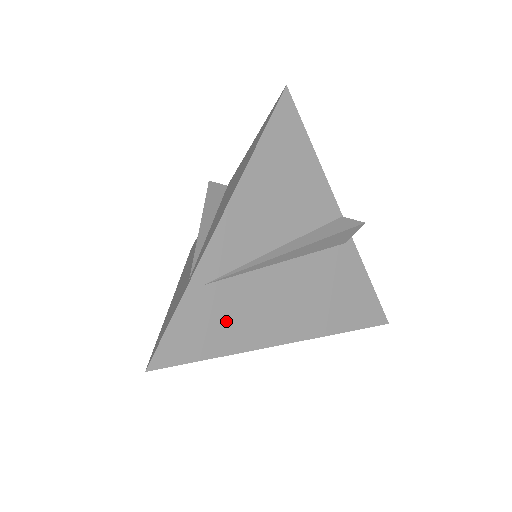
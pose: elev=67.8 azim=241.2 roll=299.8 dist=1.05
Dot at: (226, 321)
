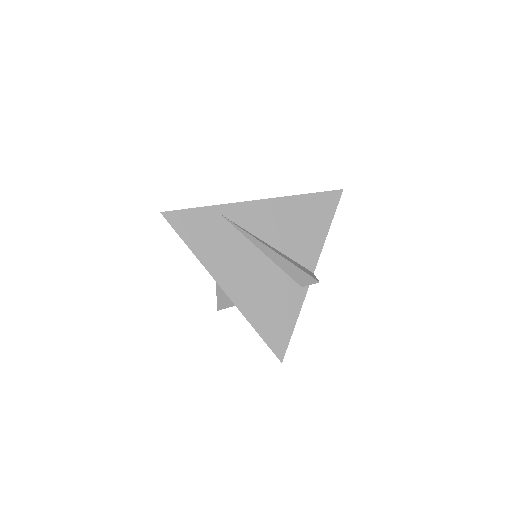
Dot at: (210, 240)
